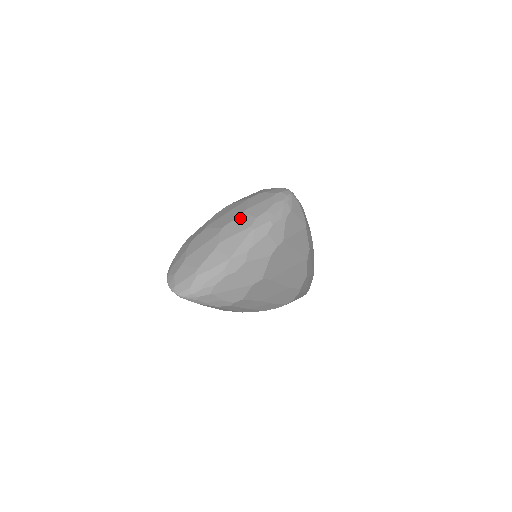
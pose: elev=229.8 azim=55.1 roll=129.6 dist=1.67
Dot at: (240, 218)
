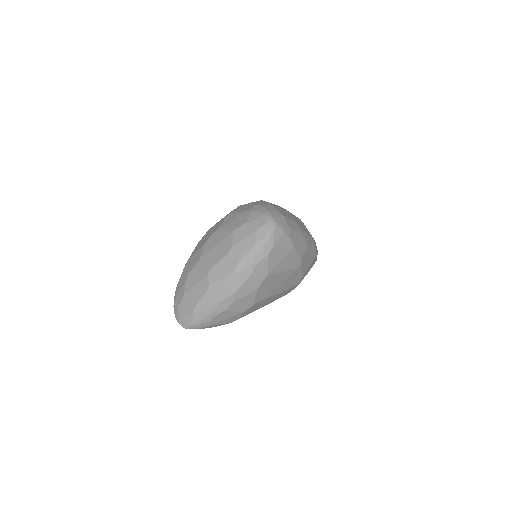
Dot at: (225, 259)
